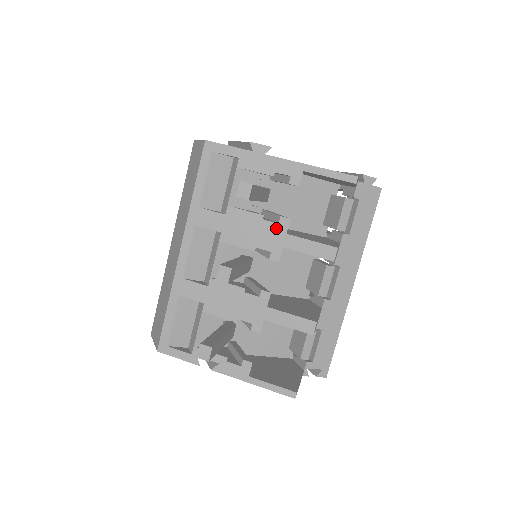
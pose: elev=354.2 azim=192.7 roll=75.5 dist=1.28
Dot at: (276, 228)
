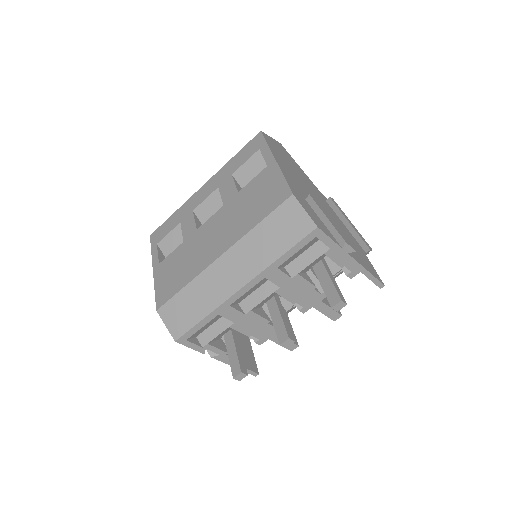
Dot at: (318, 296)
